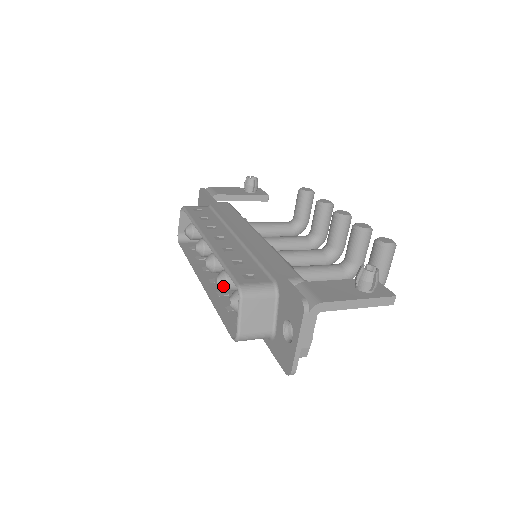
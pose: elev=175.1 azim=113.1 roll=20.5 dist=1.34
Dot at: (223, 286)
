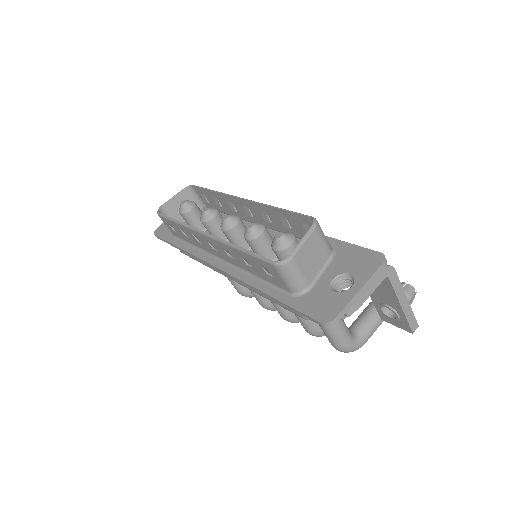
Dot at: (257, 232)
